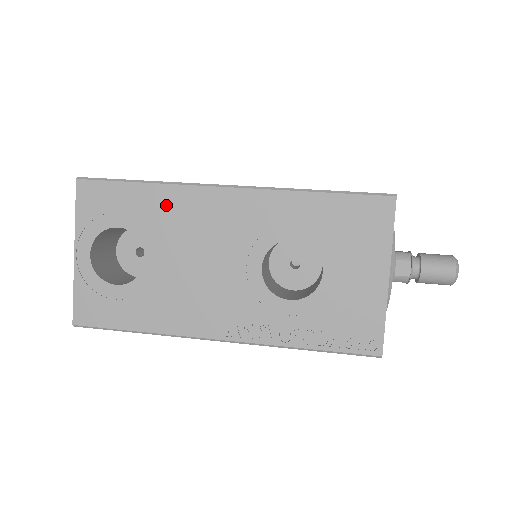
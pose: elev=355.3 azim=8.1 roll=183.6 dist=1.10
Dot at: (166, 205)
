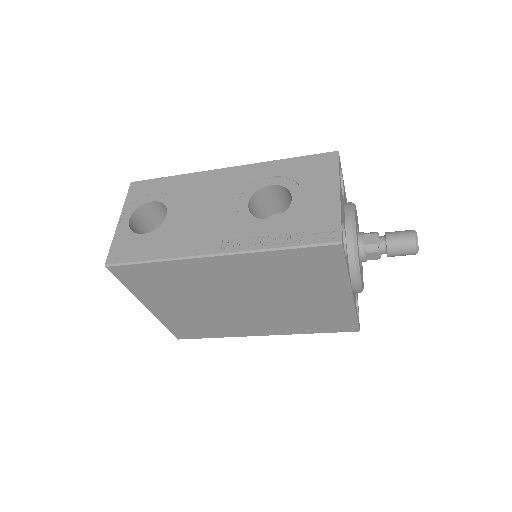
Dot at: (186, 184)
